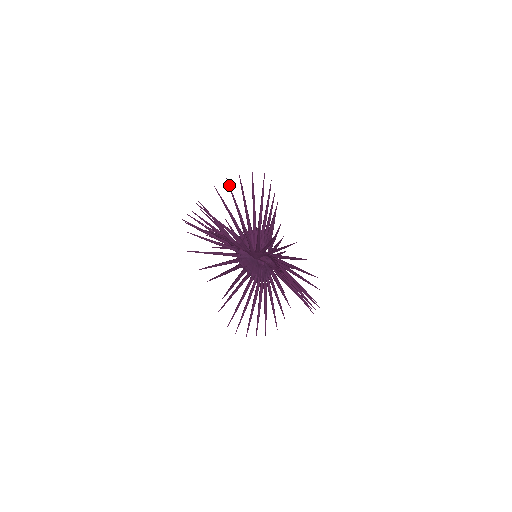
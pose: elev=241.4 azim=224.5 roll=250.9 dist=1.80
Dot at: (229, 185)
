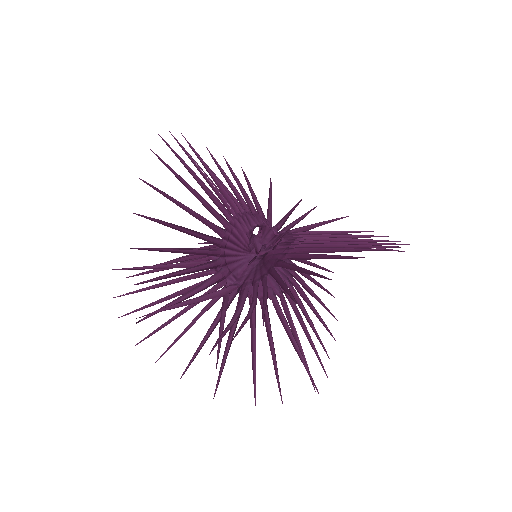
Dot at: (144, 248)
